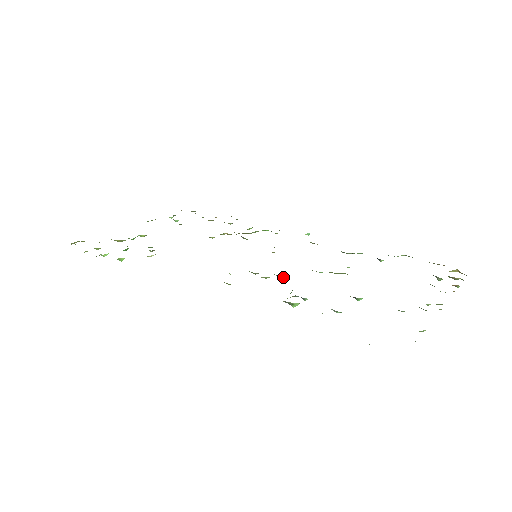
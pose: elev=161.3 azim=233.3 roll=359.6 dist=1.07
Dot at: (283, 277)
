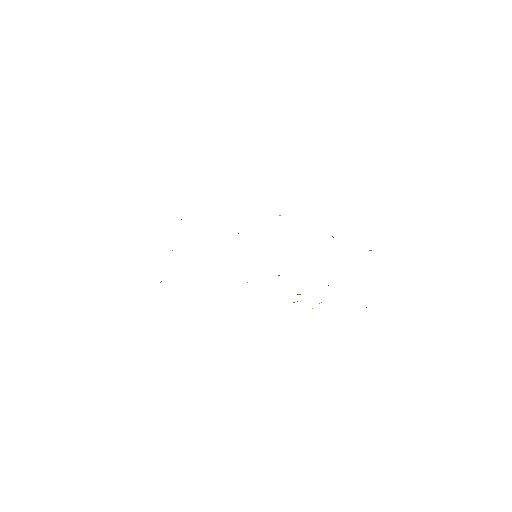
Dot at: occluded
